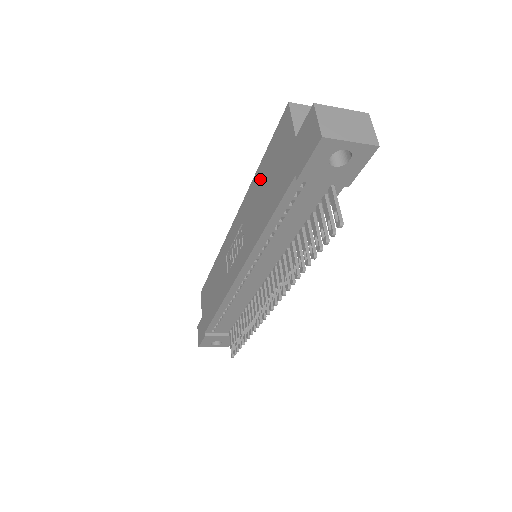
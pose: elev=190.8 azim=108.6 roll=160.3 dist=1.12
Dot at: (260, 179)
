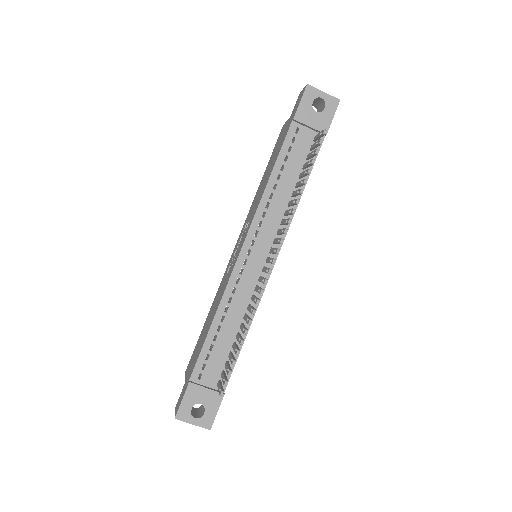
Dot at: (263, 178)
